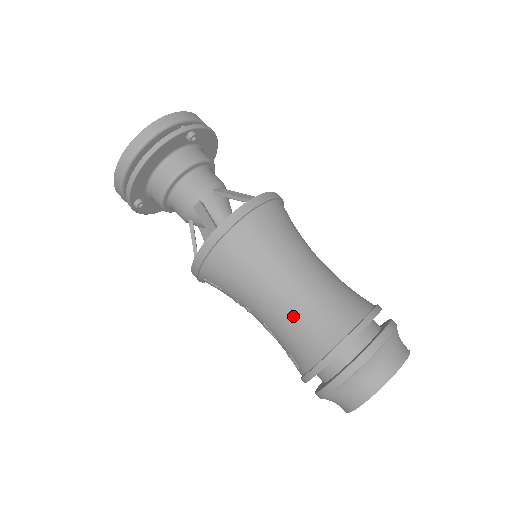
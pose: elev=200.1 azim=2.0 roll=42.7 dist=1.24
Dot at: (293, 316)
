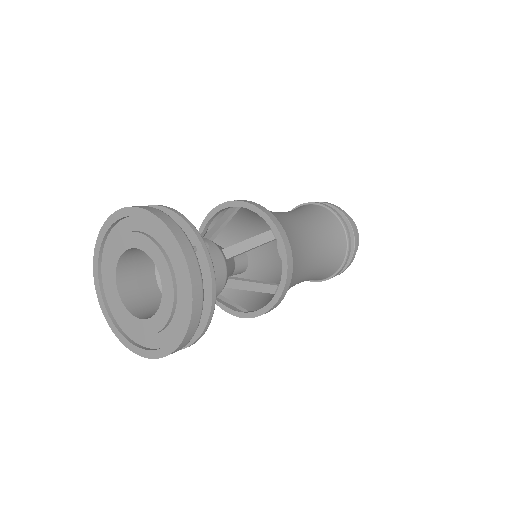
Dot at: (320, 268)
